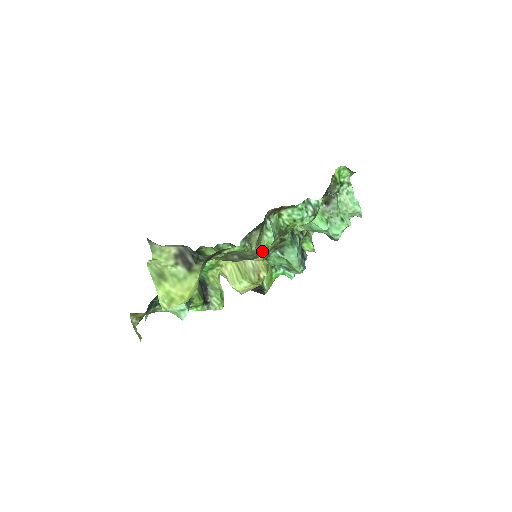
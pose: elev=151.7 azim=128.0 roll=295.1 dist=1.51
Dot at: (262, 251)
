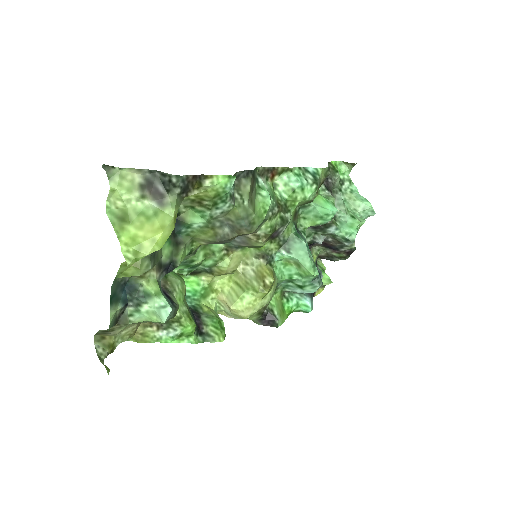
Dot at: (258, 214)
